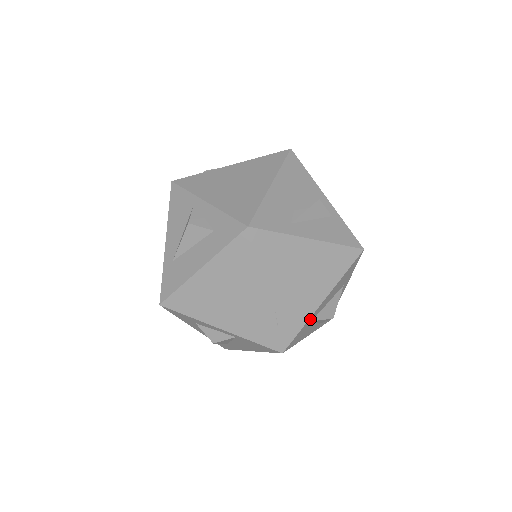
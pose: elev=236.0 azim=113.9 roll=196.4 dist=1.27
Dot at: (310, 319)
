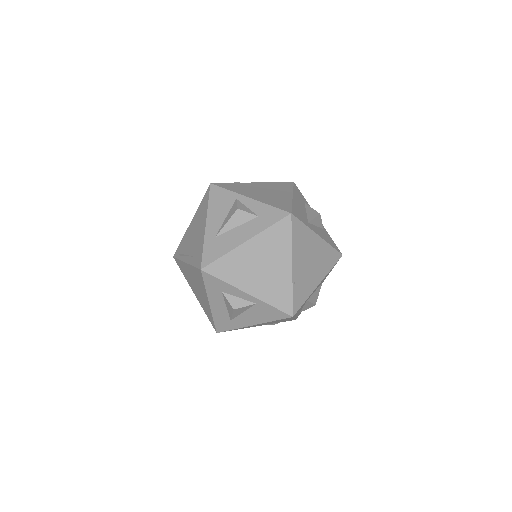
Dot at: occluded
